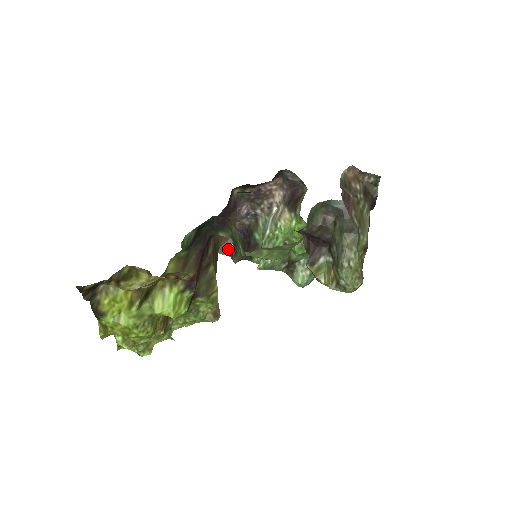
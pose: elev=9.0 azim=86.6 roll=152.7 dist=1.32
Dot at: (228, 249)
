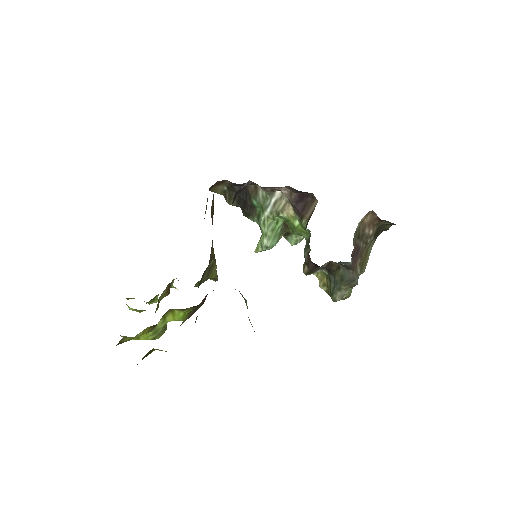
Dot at: (221, 190)
